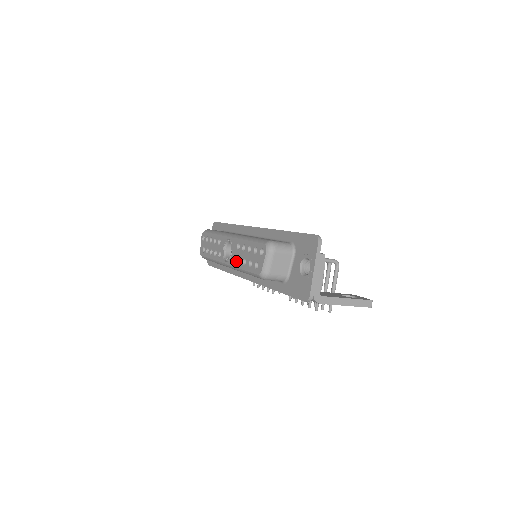
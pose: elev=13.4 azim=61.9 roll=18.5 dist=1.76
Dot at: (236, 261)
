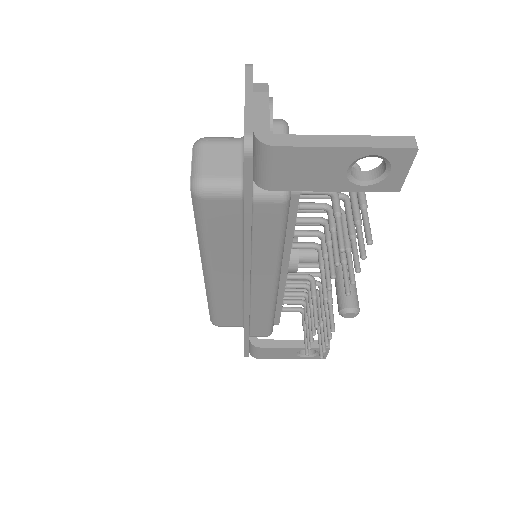
Dot at: occluded
